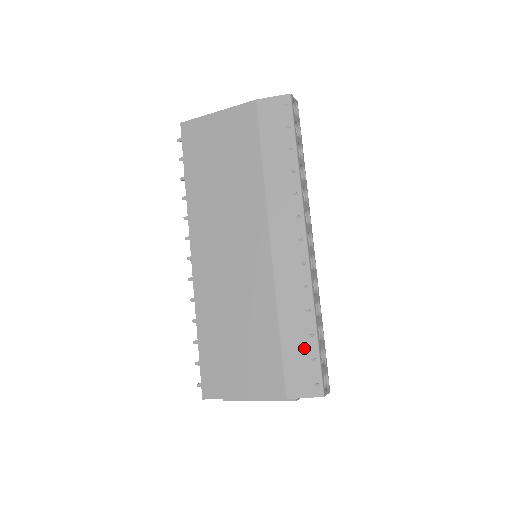
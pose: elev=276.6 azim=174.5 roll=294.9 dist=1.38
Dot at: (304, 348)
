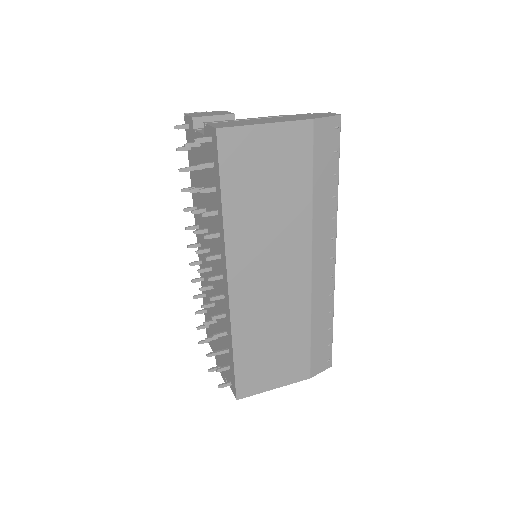
Dot at: (325, 340)
